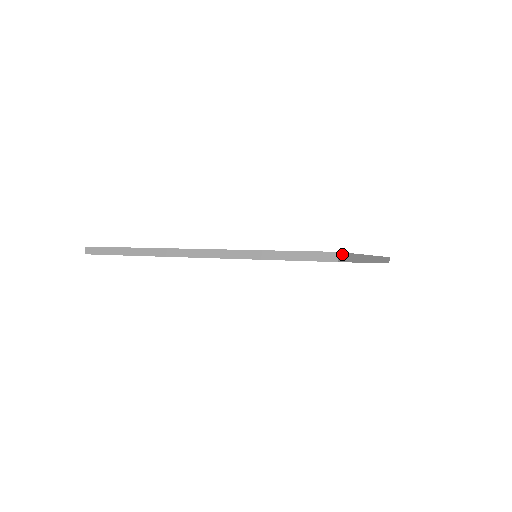
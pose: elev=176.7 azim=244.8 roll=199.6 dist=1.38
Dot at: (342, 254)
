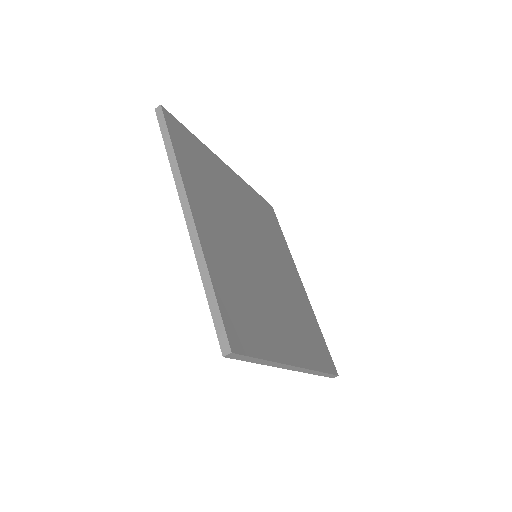
Dot at: (240, 355)
